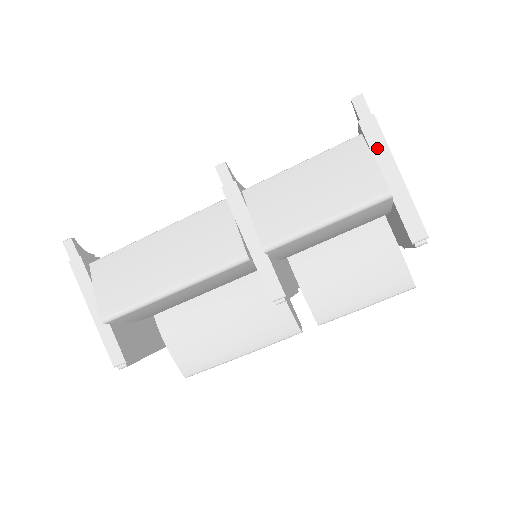
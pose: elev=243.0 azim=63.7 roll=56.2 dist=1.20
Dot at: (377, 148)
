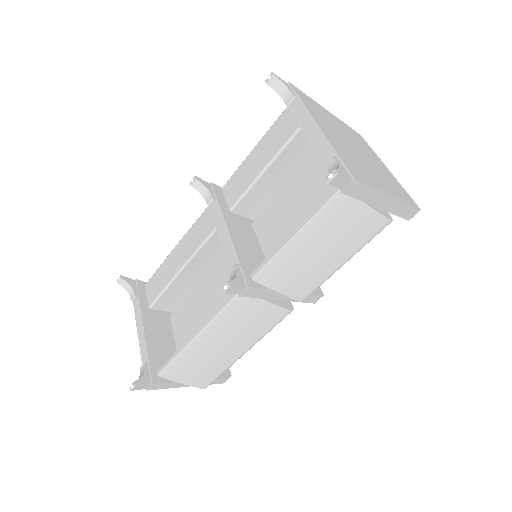
Dot at: (365, 196)
